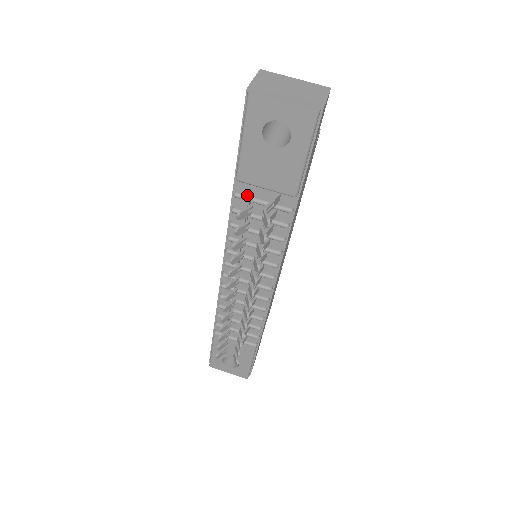
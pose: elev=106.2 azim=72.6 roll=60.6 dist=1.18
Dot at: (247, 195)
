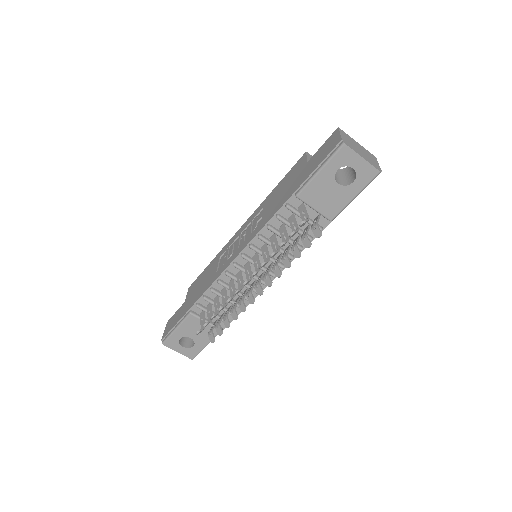
Dot at: (296, 209)
